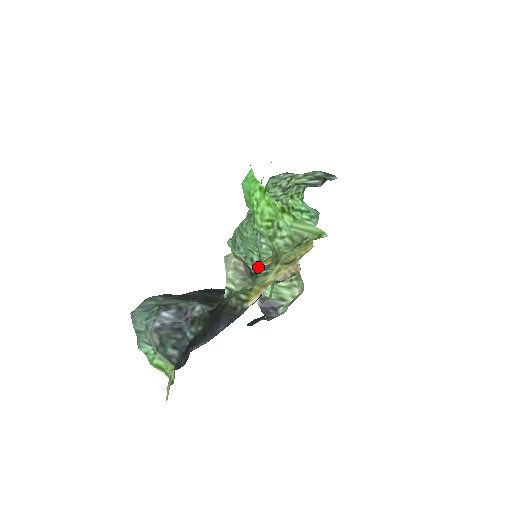
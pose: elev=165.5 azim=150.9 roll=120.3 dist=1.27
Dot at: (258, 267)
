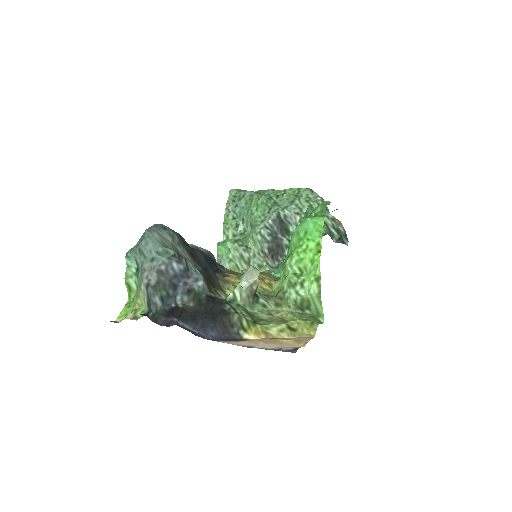
Dot at: occluded
